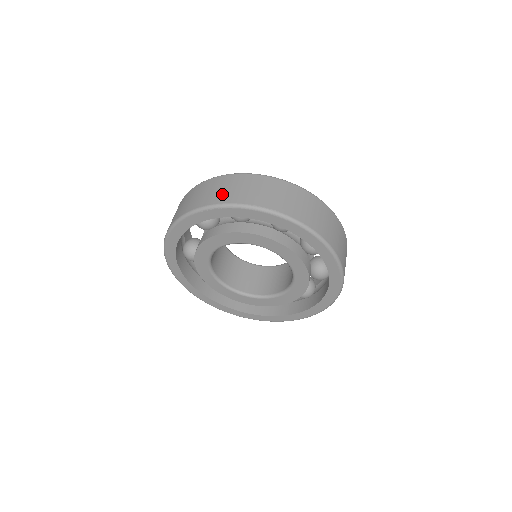
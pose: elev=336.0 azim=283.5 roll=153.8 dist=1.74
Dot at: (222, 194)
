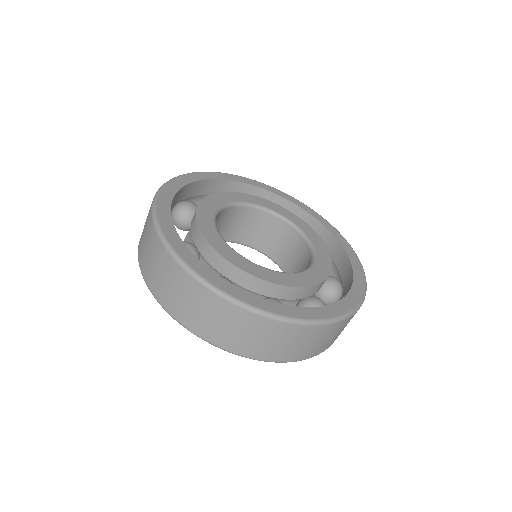
Dot at: (183, 310)
